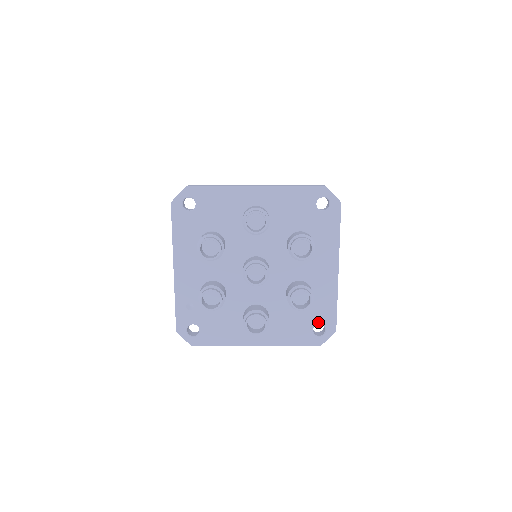
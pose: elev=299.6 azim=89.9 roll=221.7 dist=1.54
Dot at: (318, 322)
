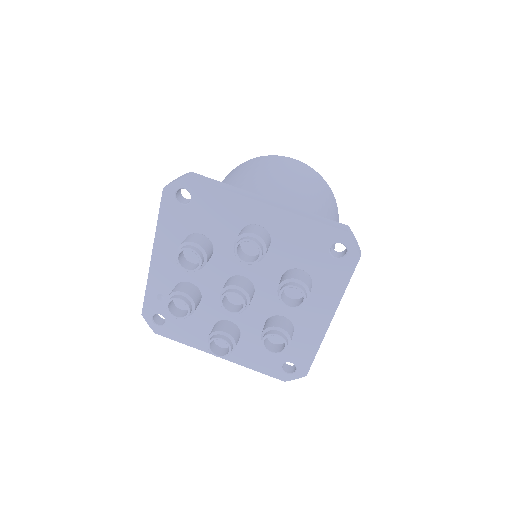
Dot at: (290, 361)
